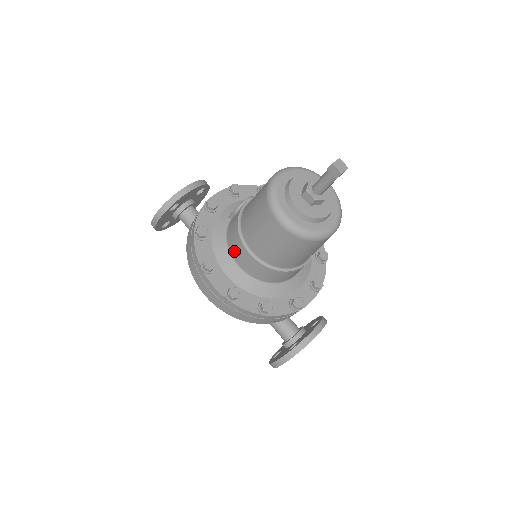
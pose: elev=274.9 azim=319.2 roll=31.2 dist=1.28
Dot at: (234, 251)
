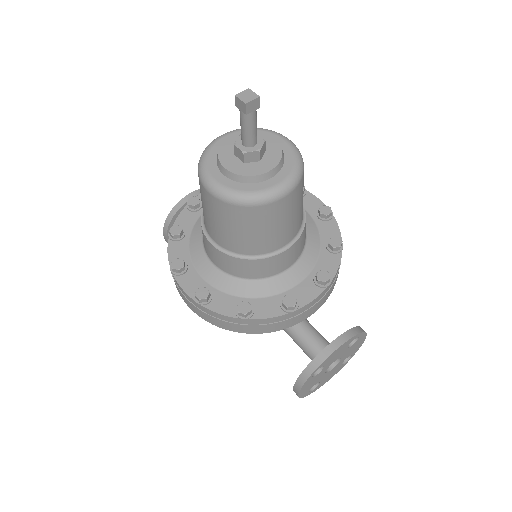
Dot at: (205, 246)
